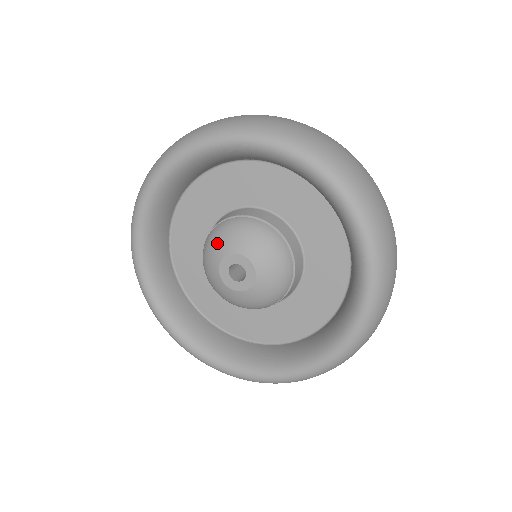
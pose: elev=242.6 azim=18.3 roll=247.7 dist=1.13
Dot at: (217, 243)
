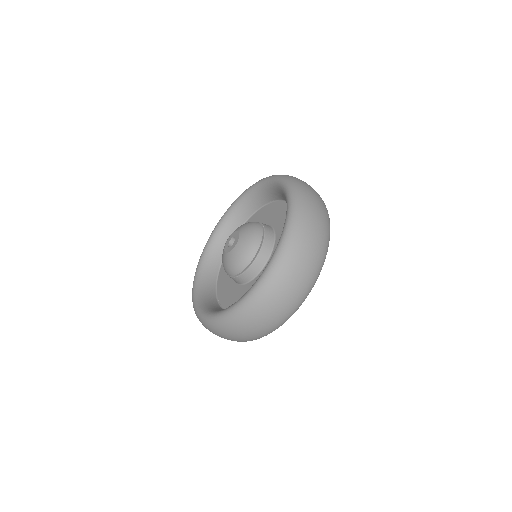
Dot at: occluded
